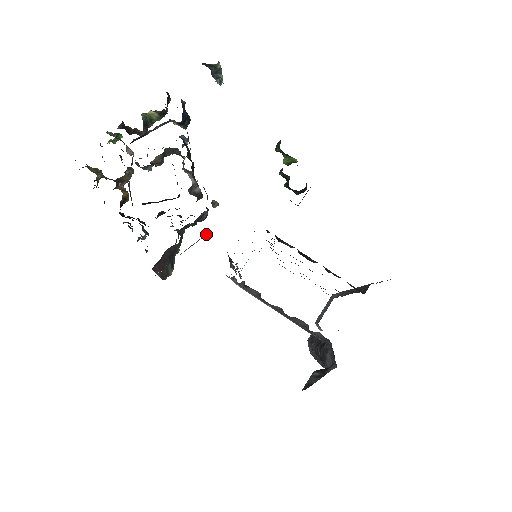
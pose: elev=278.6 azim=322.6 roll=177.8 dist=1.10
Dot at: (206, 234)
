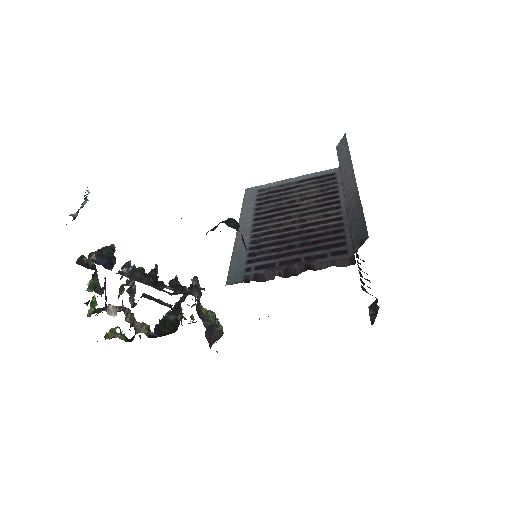
Dot at: (215, 315)
